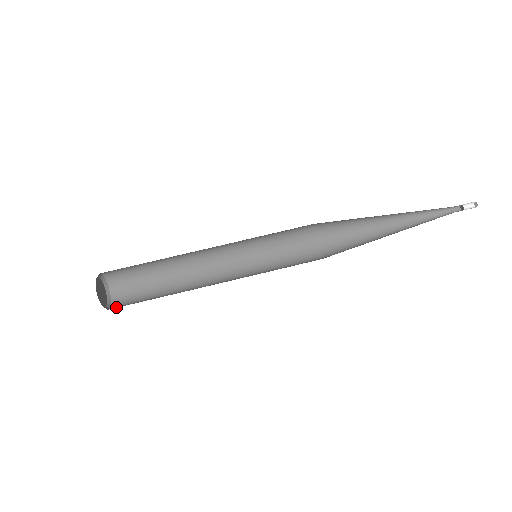
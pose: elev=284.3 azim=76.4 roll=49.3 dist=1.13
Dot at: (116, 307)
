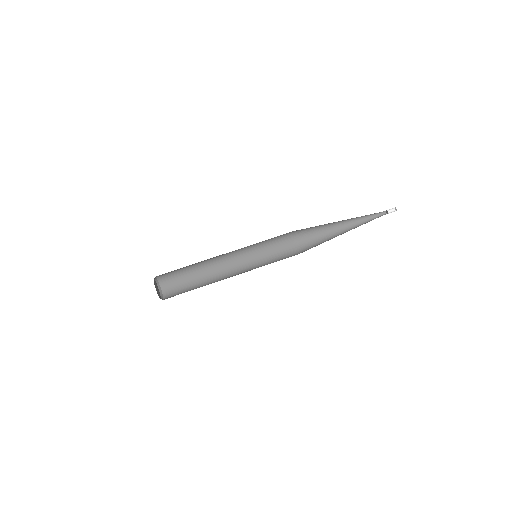
Dot at: (167, 298)
